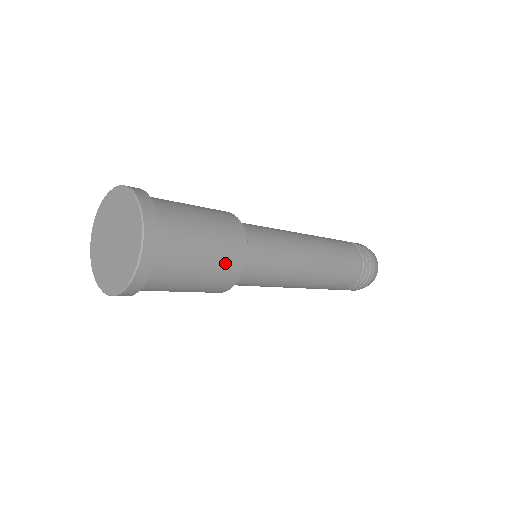
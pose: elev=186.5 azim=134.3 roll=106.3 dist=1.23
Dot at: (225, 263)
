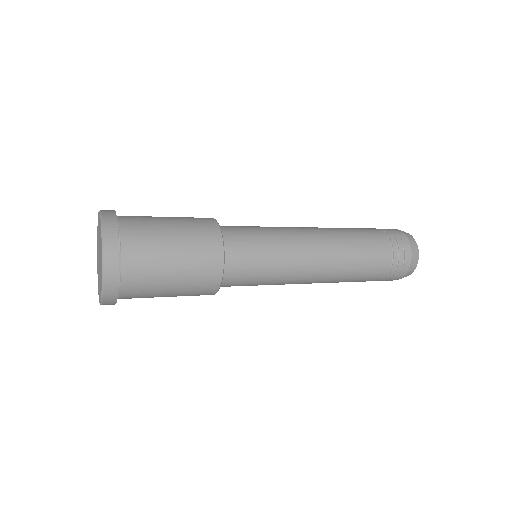
Dot at: (198, 274)
